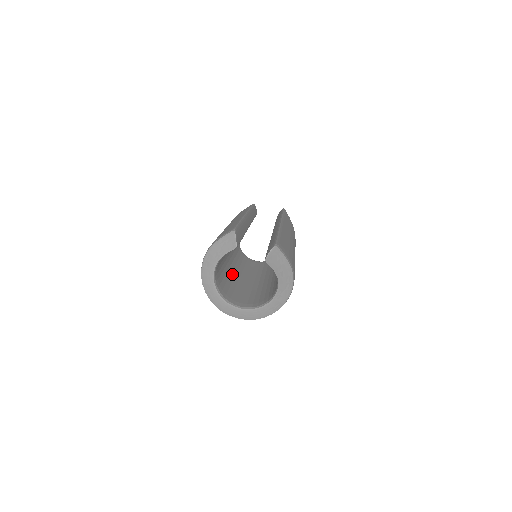
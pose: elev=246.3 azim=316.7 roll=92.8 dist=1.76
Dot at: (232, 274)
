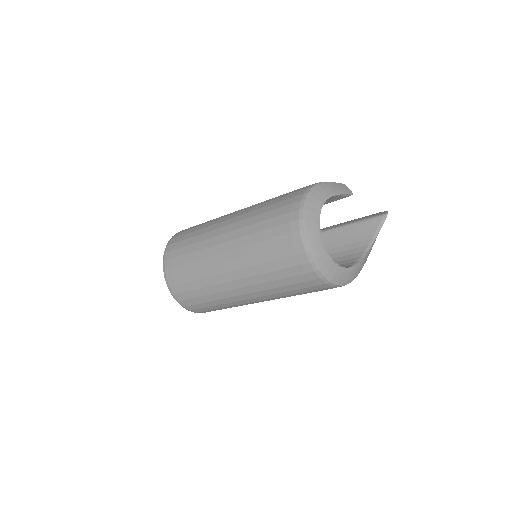
Dot at: occluded
